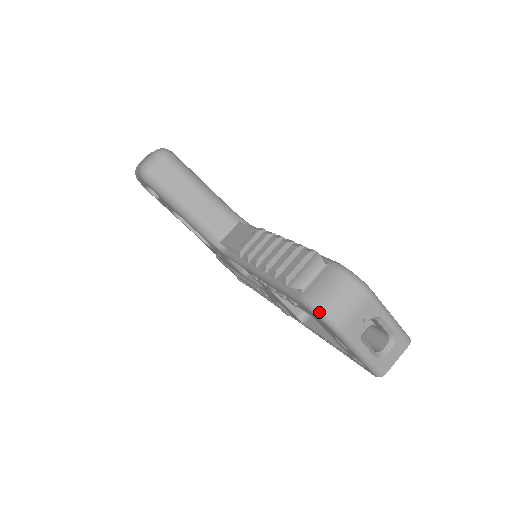
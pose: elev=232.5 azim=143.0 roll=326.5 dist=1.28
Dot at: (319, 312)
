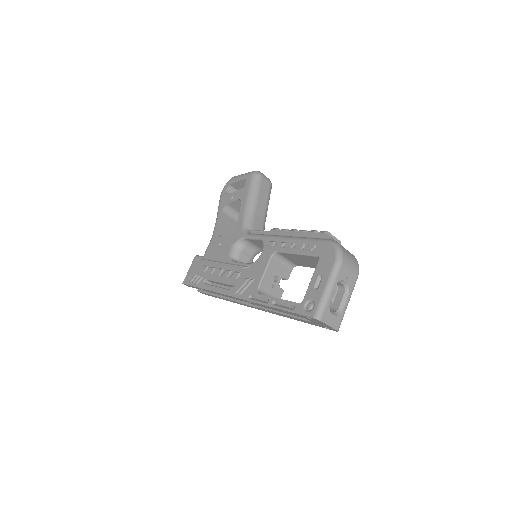
Dot at: (339, 247)
